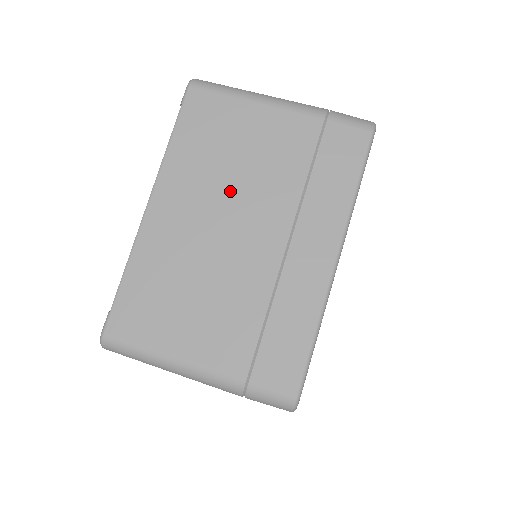
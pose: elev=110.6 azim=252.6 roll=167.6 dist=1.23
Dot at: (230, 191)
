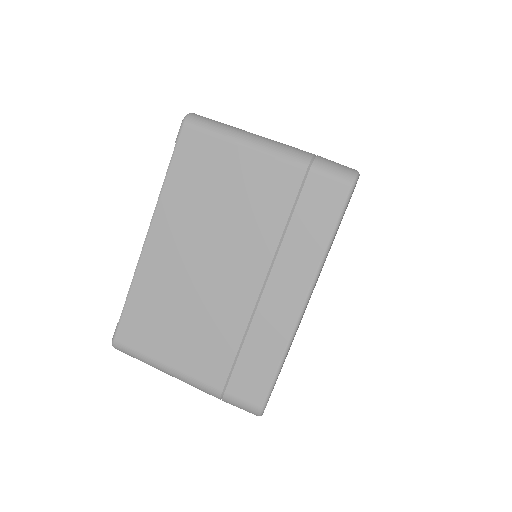
Dot at: (216, 232)
